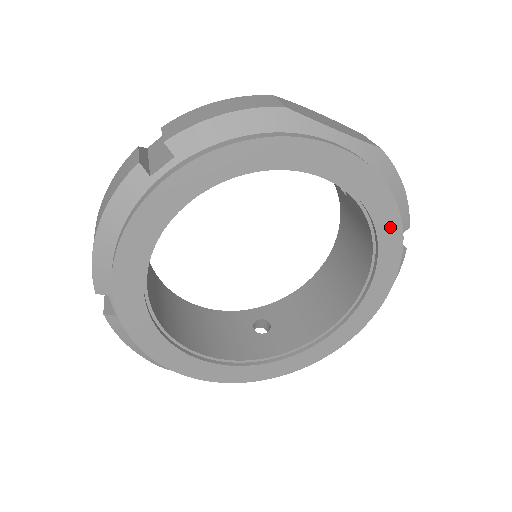
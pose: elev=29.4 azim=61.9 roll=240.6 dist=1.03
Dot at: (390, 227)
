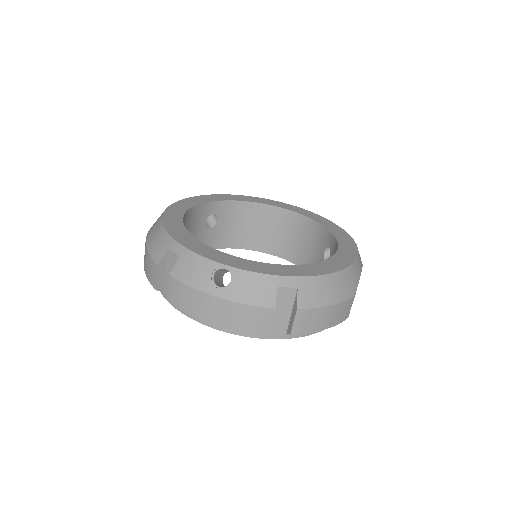
Dot at: occluded
